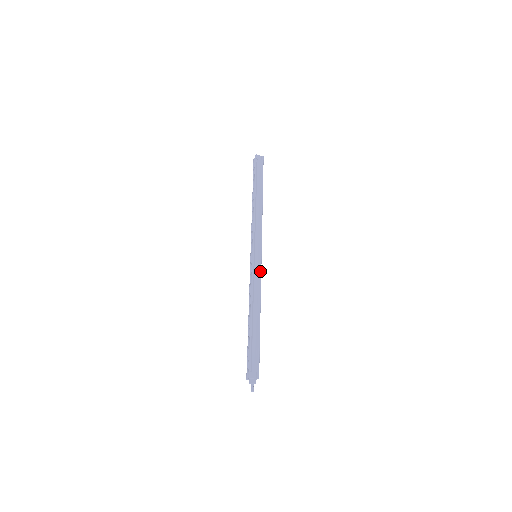
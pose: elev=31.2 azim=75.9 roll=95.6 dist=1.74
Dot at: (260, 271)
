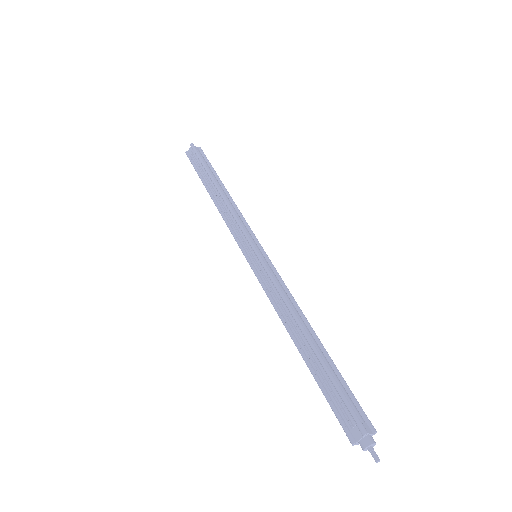
Dot at: (277, 272)
